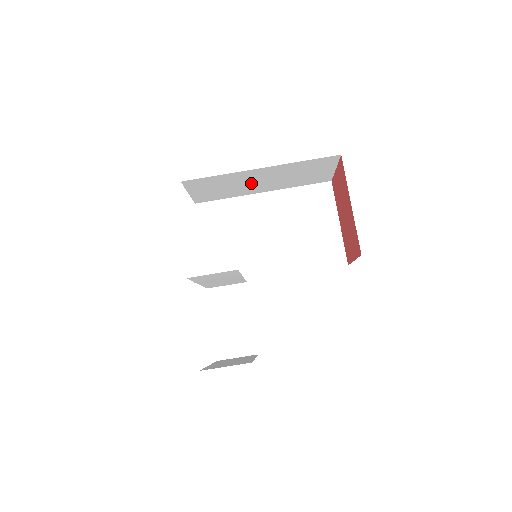
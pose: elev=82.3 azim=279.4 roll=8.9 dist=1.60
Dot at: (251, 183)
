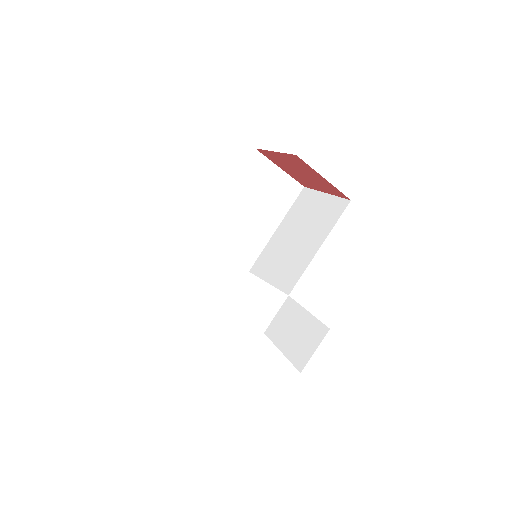
Dot at: (238, 235)
